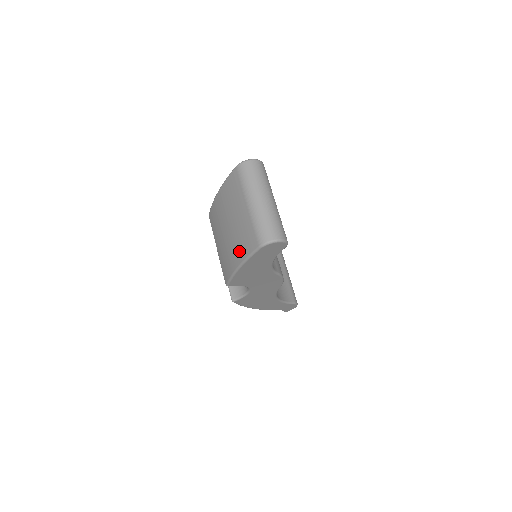
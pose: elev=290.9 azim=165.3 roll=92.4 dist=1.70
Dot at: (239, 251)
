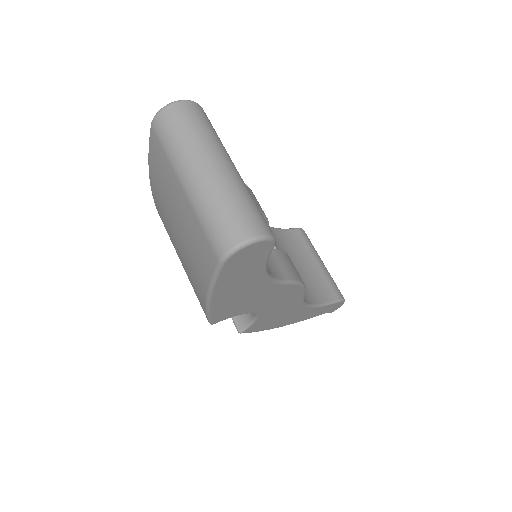
Dot at: (198, 272)
